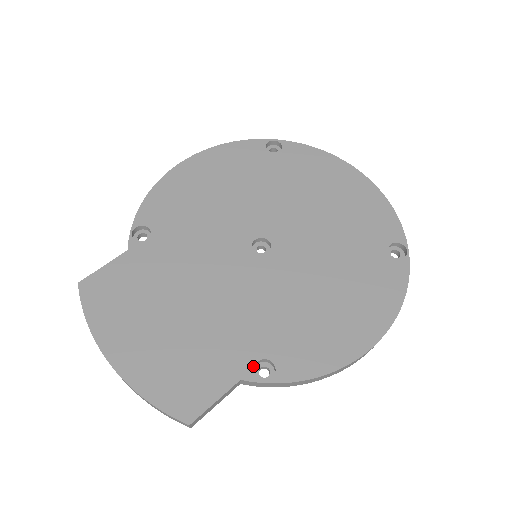
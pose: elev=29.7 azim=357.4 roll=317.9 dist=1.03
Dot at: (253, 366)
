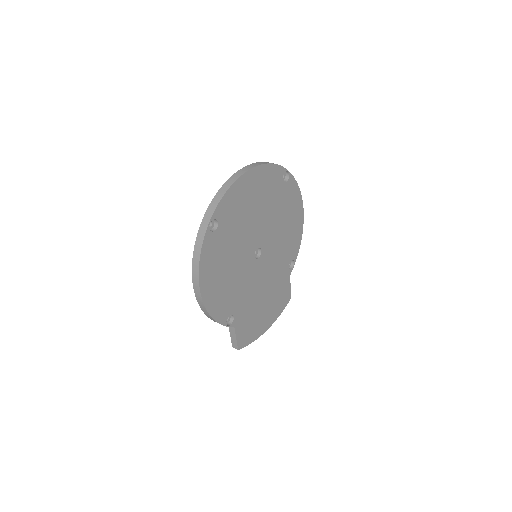
Dot at: (289, 270)
